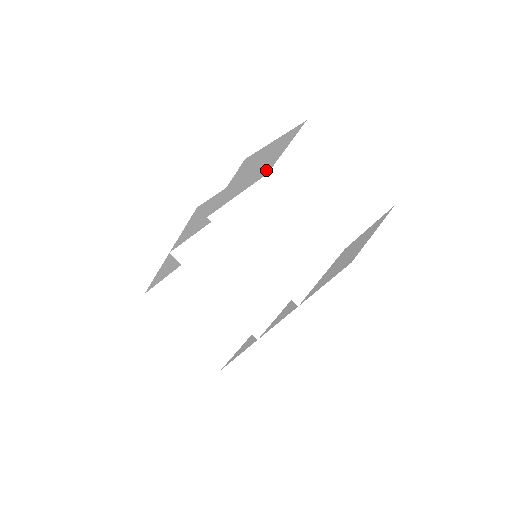
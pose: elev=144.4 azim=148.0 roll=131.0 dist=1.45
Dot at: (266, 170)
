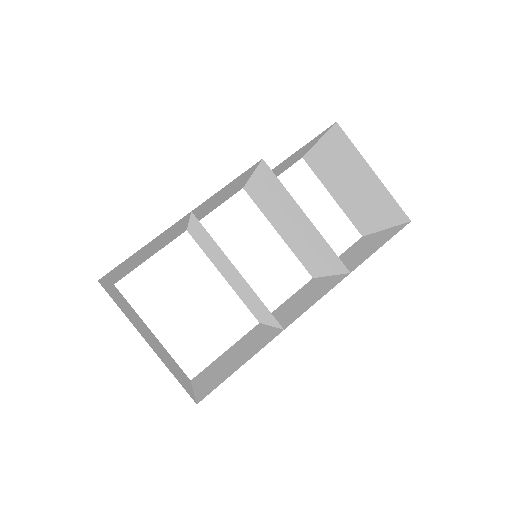
Dot at: occluded
